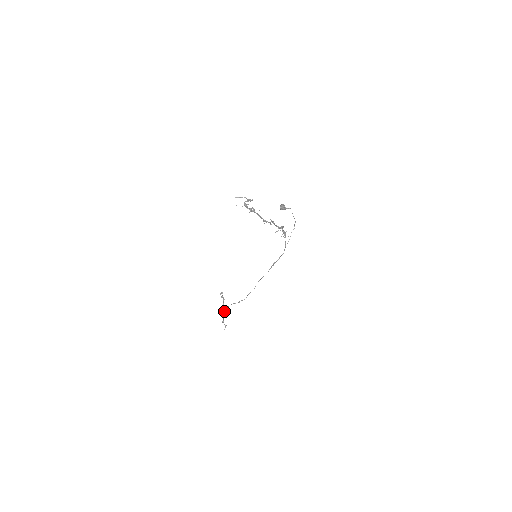
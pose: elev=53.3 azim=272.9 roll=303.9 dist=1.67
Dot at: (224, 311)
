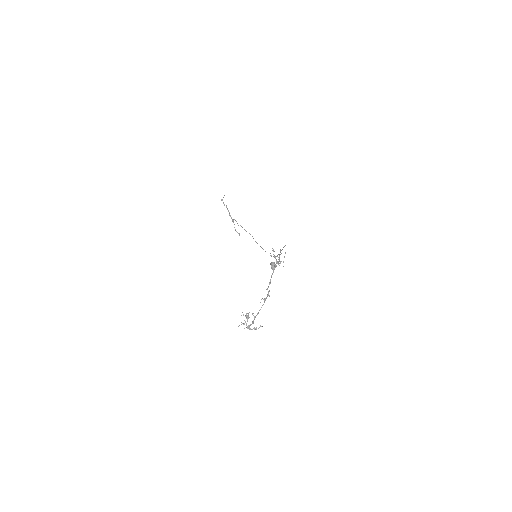
Dot at: (232, 221)
